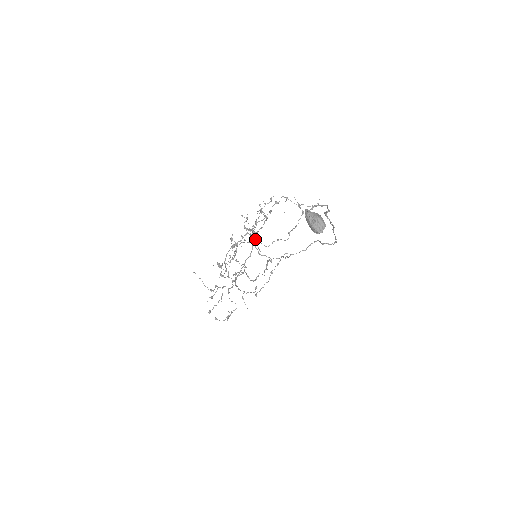
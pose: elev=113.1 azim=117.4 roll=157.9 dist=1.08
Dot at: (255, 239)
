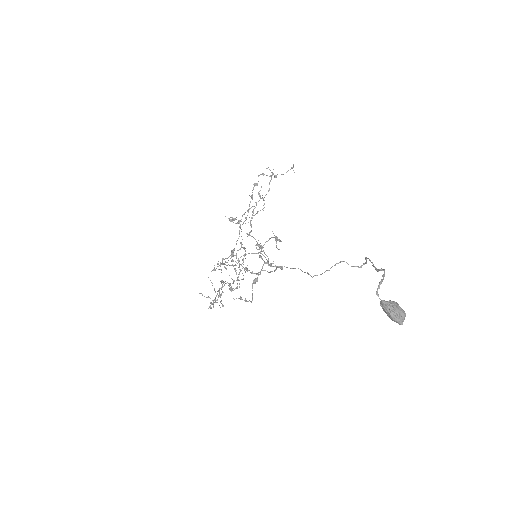
Dot at: (234, 220)
